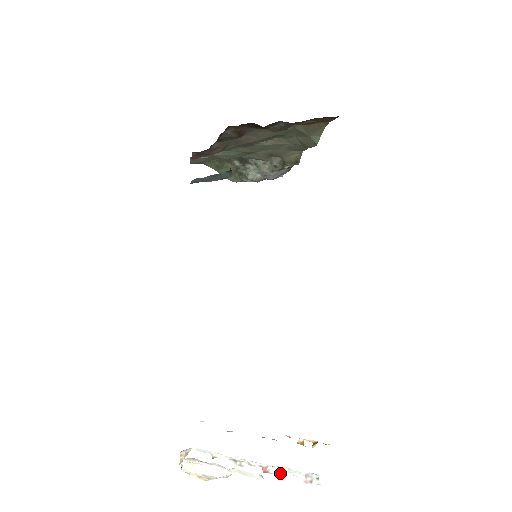
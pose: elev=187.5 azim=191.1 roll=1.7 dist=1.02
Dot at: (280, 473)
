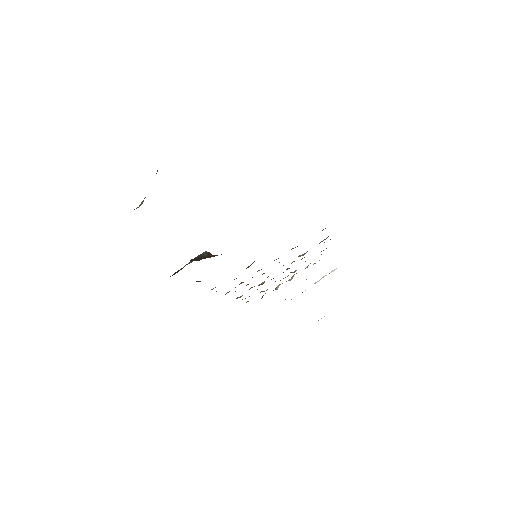
Dot at: occluded
